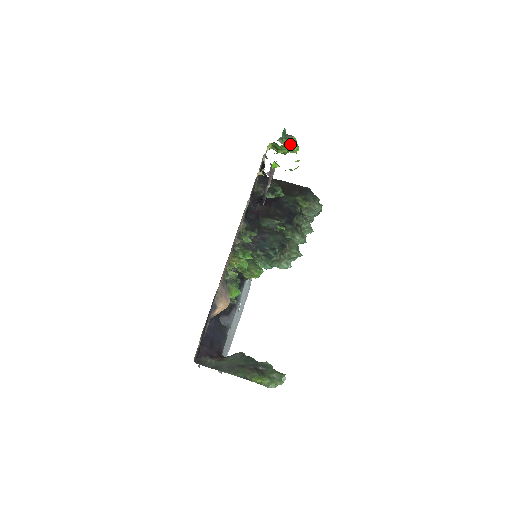
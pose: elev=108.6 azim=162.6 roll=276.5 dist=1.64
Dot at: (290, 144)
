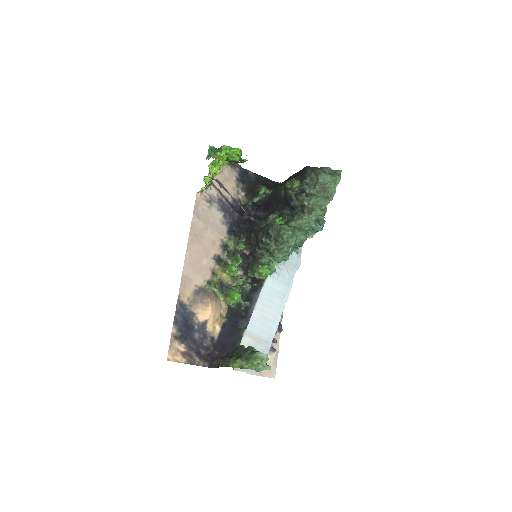
Dot at: (218, 154)
